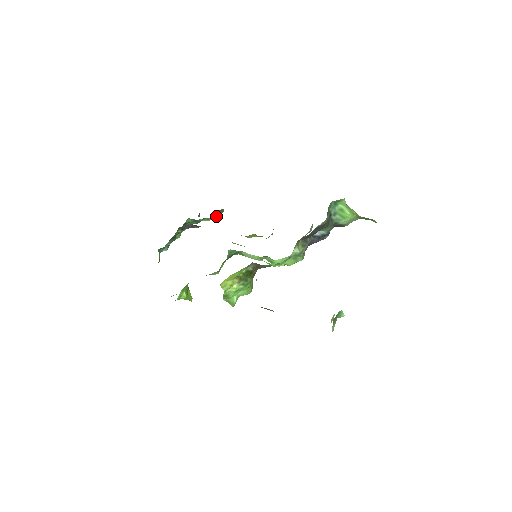
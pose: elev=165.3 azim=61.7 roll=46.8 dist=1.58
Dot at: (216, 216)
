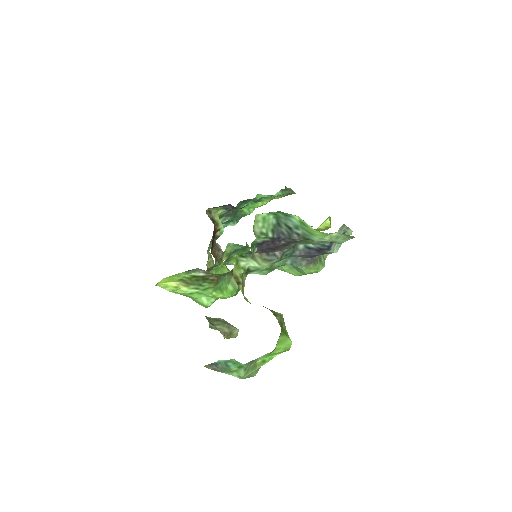
Dot at: (283, 195)
